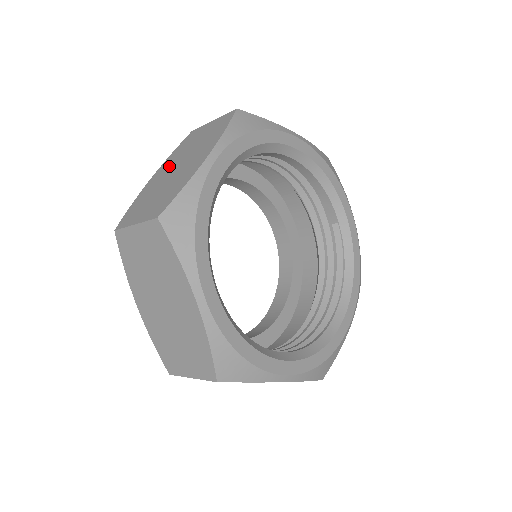
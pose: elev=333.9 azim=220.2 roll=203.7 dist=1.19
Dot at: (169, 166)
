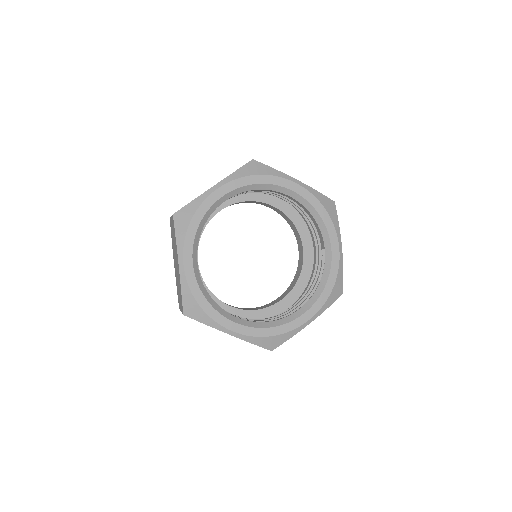
Dot at: occluded
